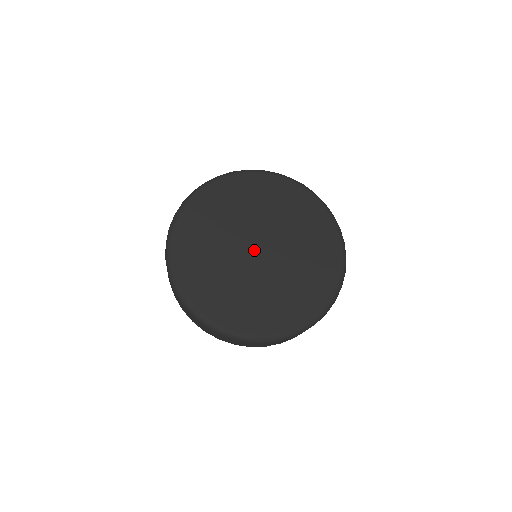
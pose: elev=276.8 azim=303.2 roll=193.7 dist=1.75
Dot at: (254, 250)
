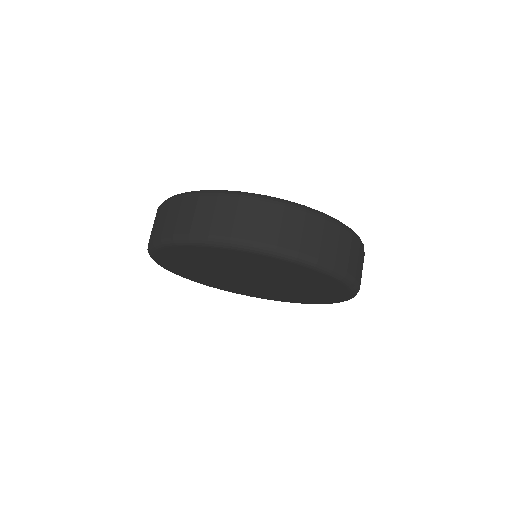
Dot at: (246, 279)
